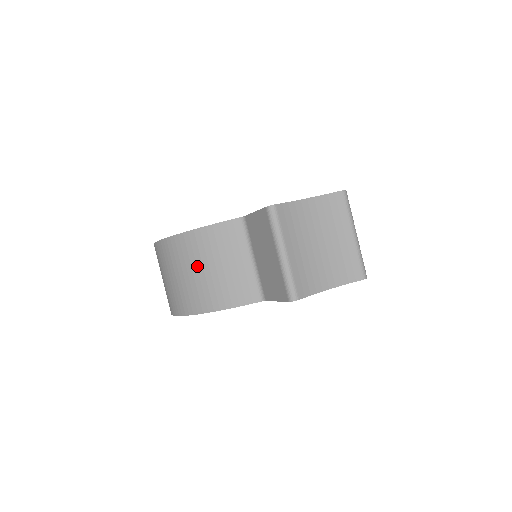
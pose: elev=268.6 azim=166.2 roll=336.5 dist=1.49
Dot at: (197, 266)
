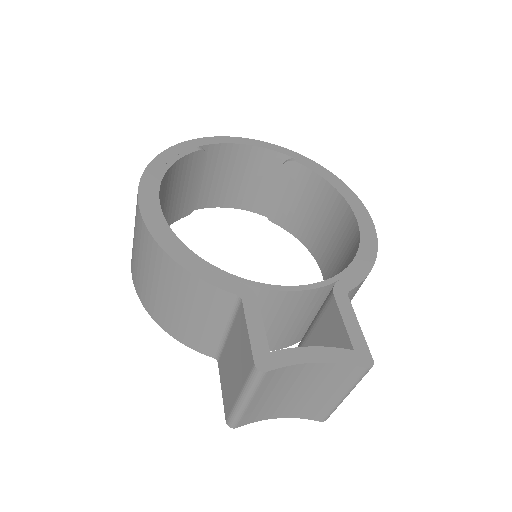
Dot at: (164, 289)
